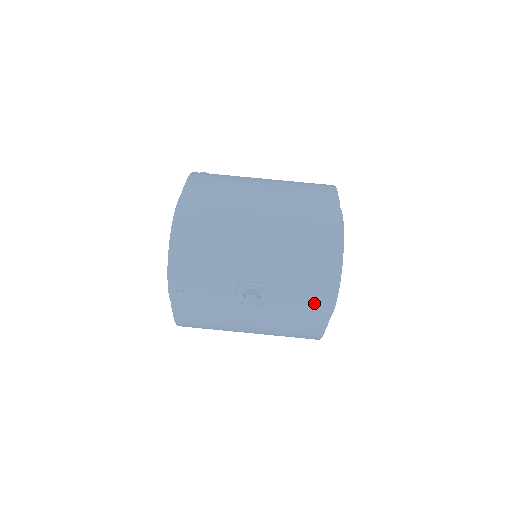
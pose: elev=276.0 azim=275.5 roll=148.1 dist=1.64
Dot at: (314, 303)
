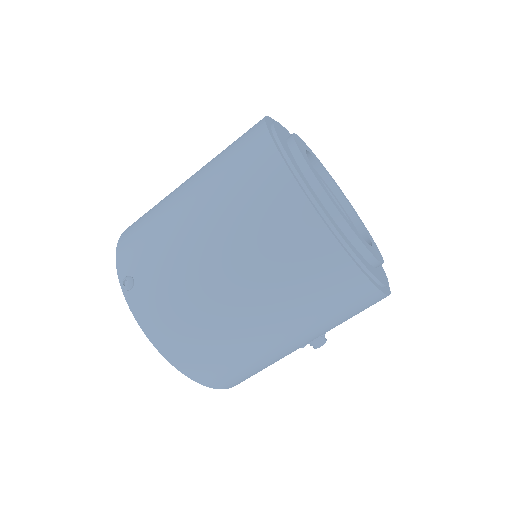
Dot at: occluded
